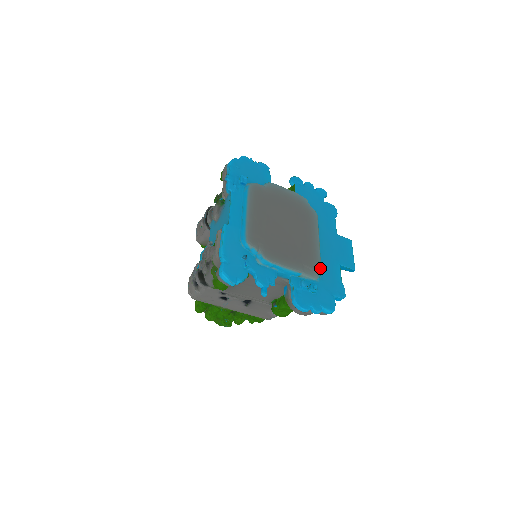
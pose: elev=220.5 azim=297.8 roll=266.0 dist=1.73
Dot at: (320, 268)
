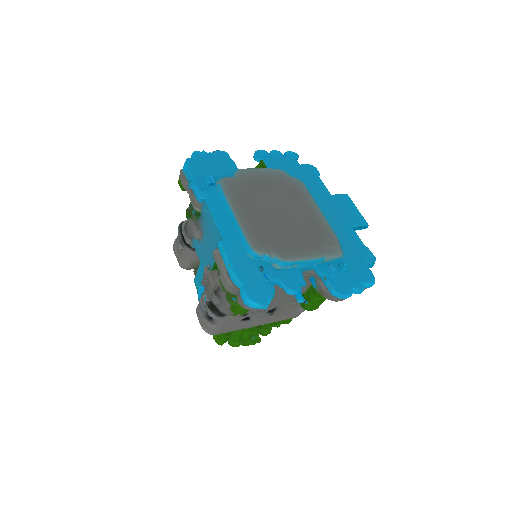
Dot at: (338, 241)
